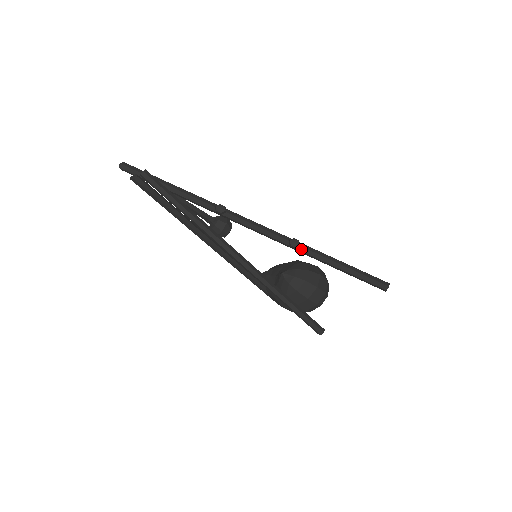
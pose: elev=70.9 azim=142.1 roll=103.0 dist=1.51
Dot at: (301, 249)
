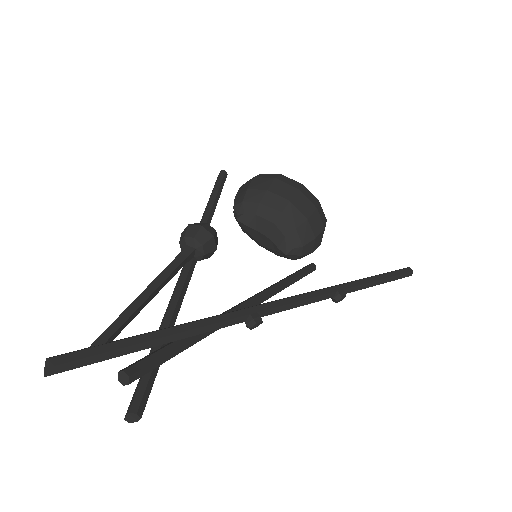
Dot at: occluded
